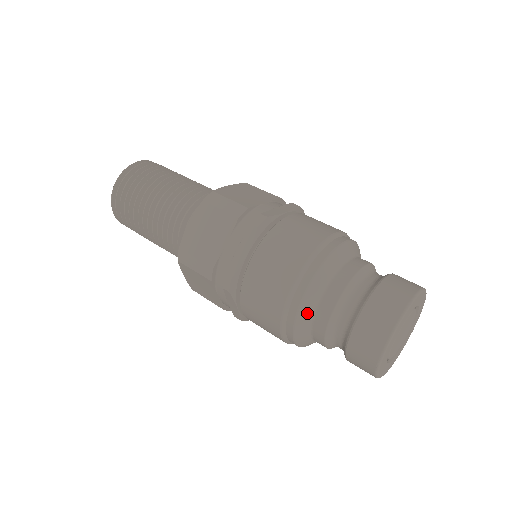
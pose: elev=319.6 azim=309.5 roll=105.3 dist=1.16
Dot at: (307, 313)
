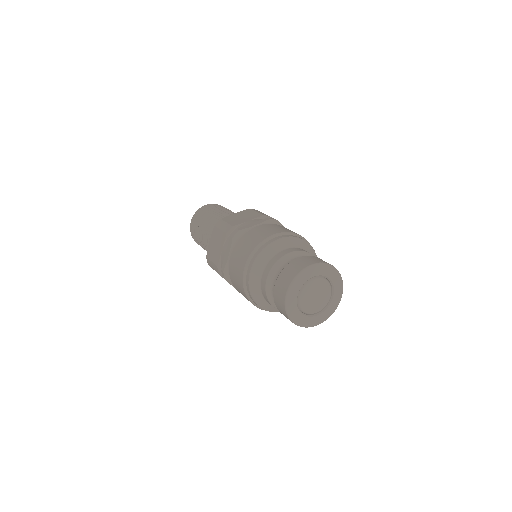
Dot at: (255, 287)
